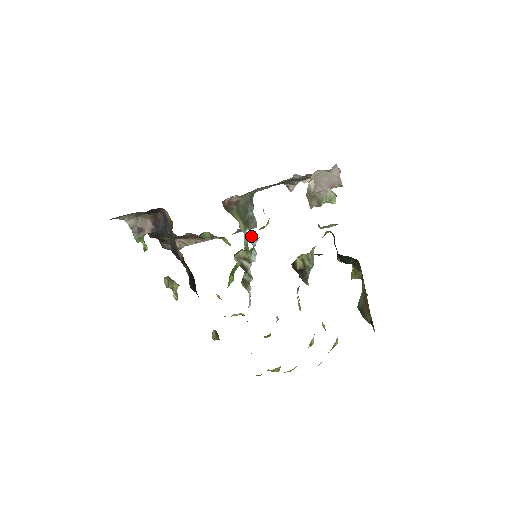
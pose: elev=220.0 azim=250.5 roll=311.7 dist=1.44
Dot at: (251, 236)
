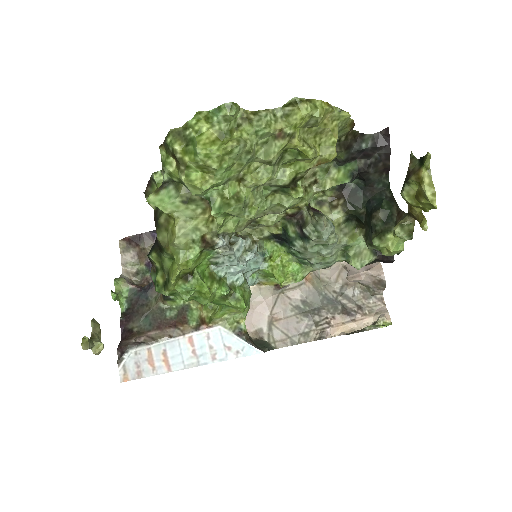
Dot at: occluded
